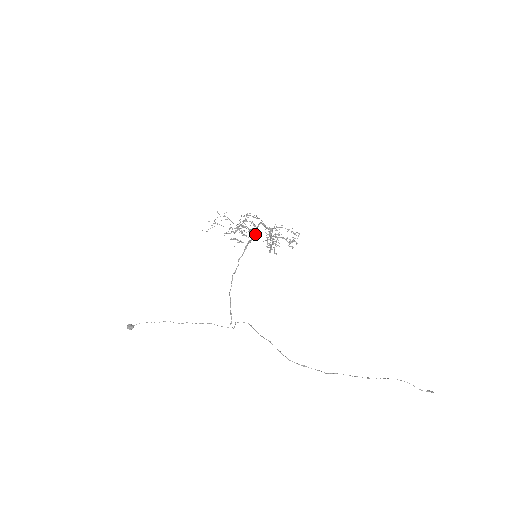
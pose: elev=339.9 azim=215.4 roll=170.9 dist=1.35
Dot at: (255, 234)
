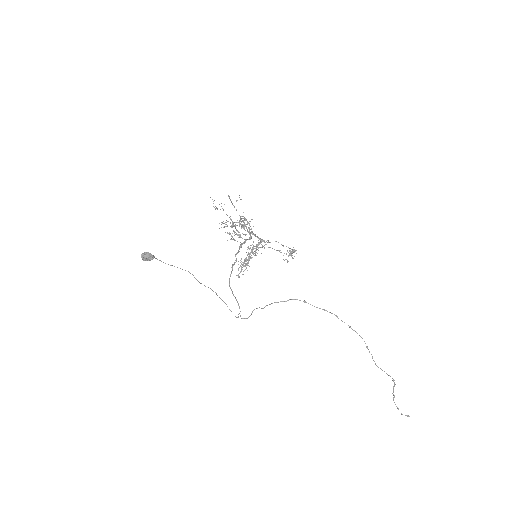
Dot at: (250, 238)
